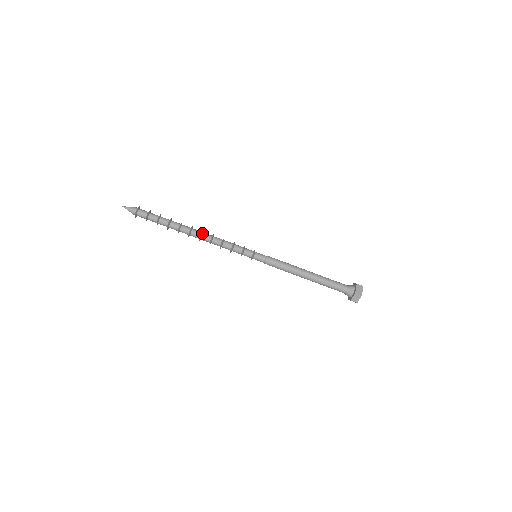
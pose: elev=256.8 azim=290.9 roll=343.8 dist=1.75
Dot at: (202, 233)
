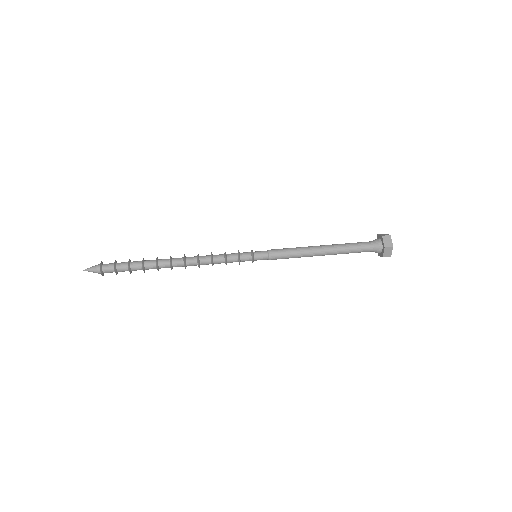
Dot at: (185, 256)
